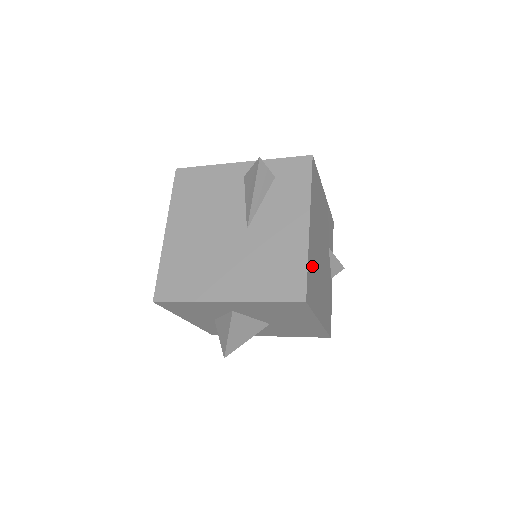
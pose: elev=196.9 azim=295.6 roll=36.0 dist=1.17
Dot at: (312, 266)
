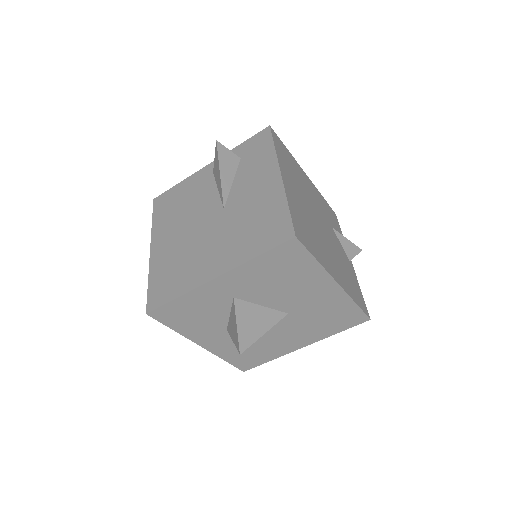
Dot at: (300, 215)
